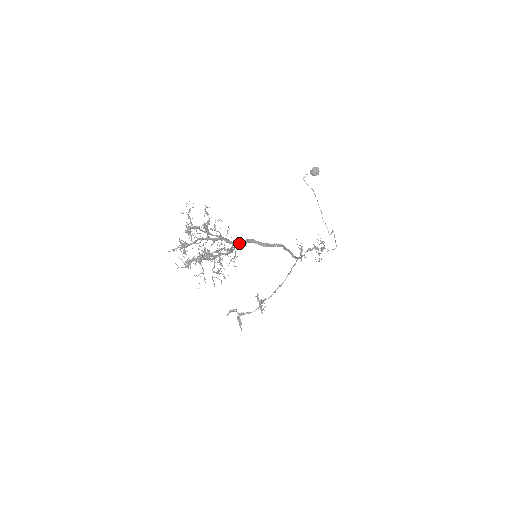
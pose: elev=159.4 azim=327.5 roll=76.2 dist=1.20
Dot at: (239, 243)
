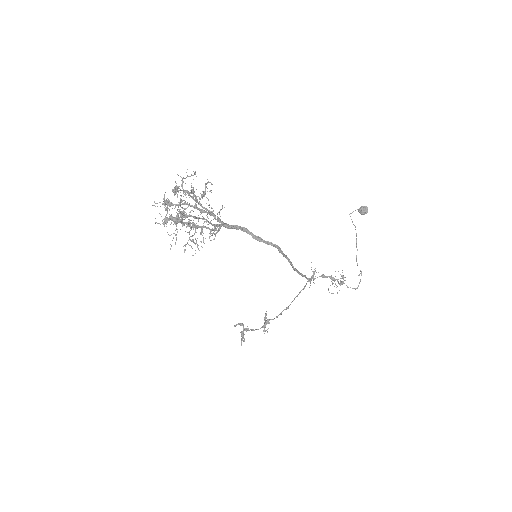
Dot at: (229, 225)
